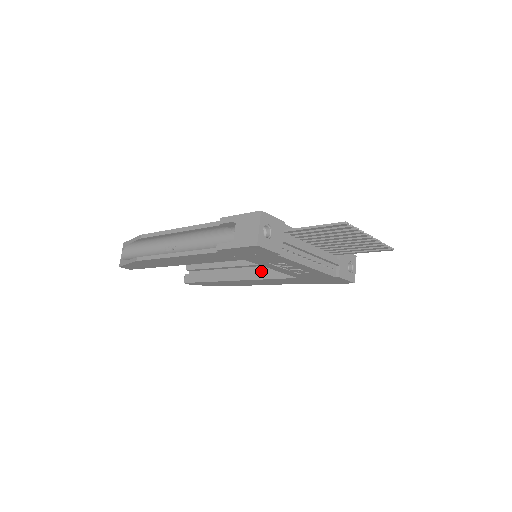
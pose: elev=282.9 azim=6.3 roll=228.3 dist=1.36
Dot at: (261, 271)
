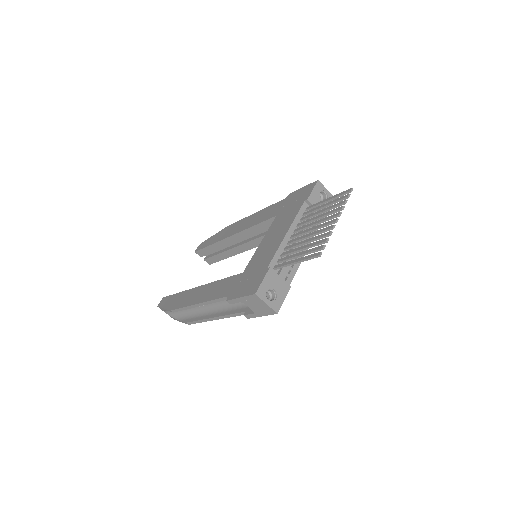
Dot at: (260, 239)
